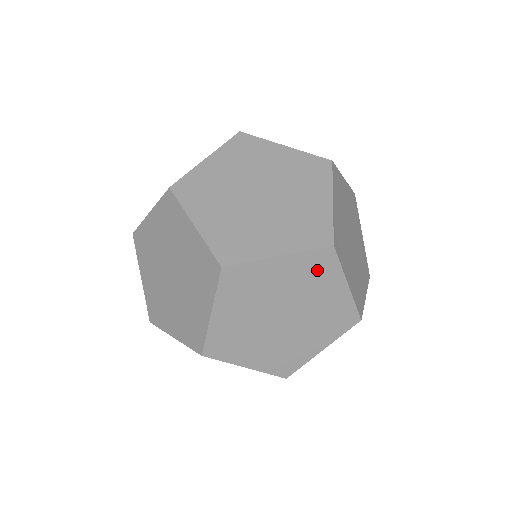
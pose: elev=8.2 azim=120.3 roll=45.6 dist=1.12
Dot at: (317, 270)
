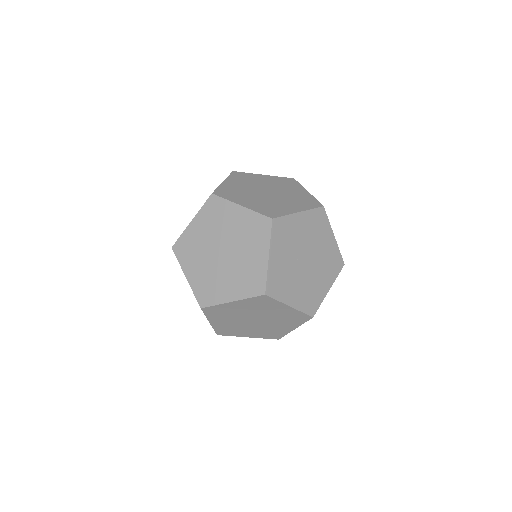
Dot at: (256, 231)
